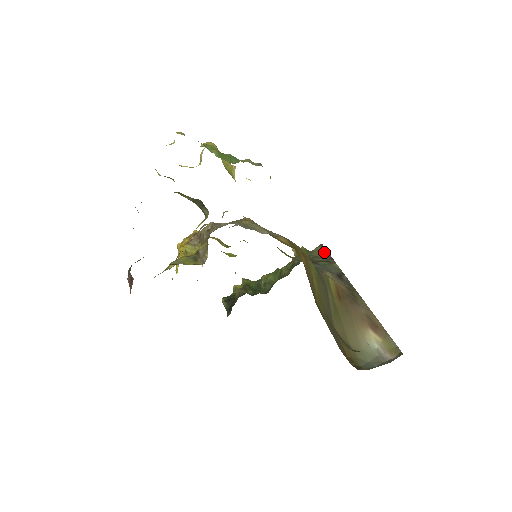
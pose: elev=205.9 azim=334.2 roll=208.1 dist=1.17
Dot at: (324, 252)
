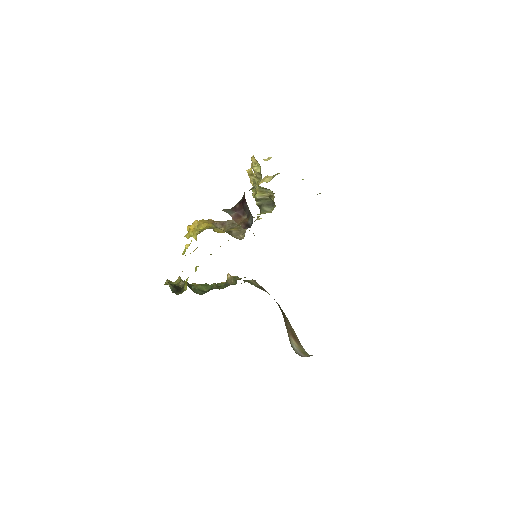
Dot at: (257, 284)
